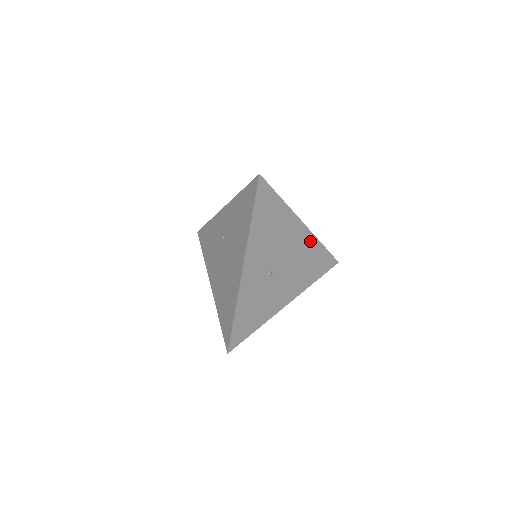
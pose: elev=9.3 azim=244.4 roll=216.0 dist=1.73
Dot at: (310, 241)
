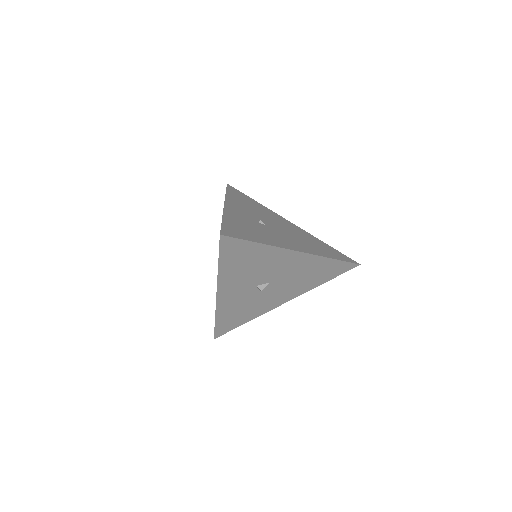
Dot at: (305, 233)
